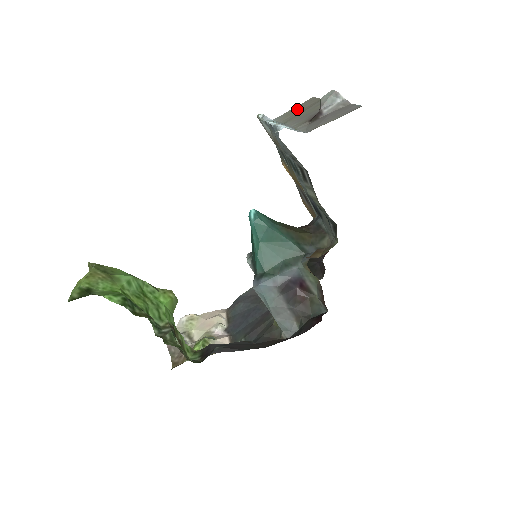
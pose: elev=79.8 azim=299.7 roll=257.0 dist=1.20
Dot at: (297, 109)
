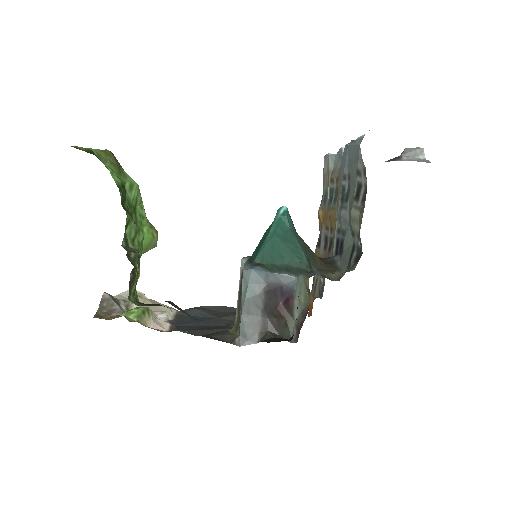
Dot at: occluded
